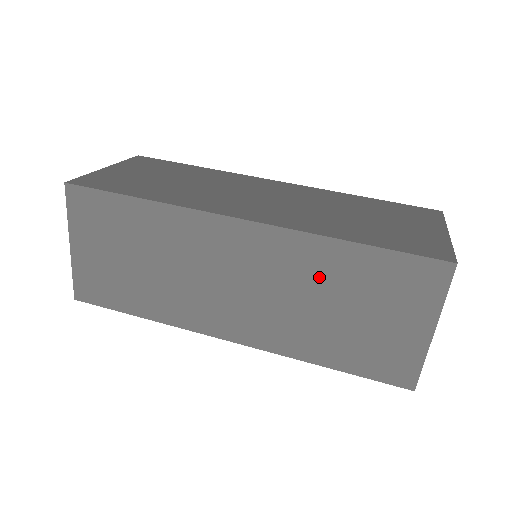
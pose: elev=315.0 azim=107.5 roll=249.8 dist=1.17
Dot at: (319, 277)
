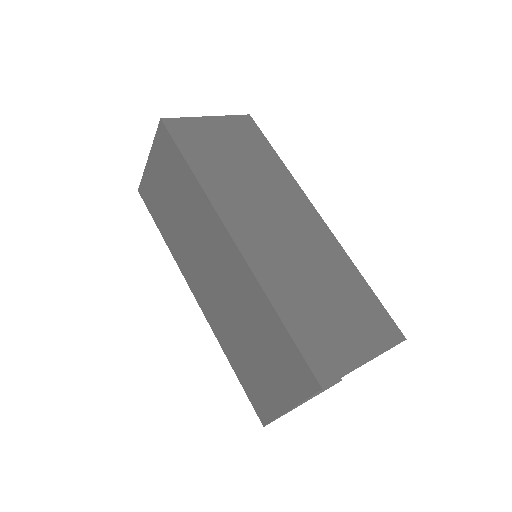
Dot at: (251, 313)
